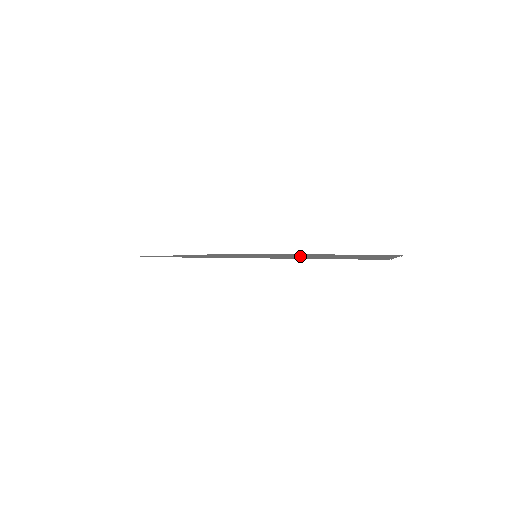
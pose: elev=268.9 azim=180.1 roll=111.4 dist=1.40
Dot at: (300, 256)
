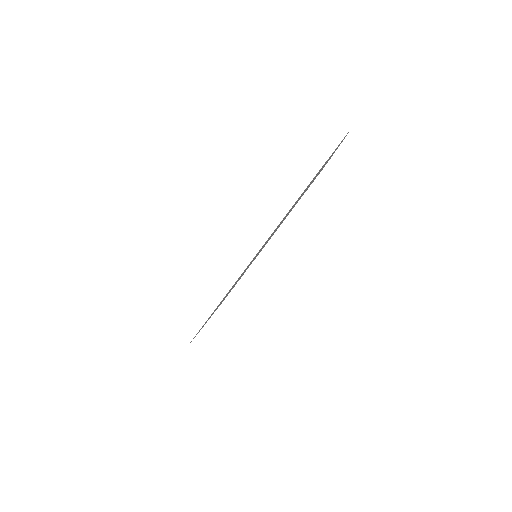
Dot at: occluded
